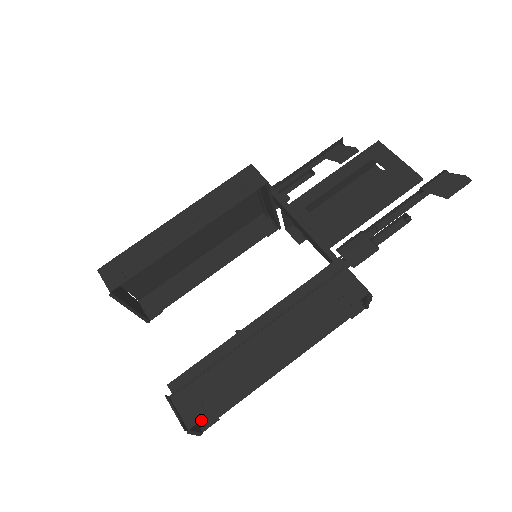
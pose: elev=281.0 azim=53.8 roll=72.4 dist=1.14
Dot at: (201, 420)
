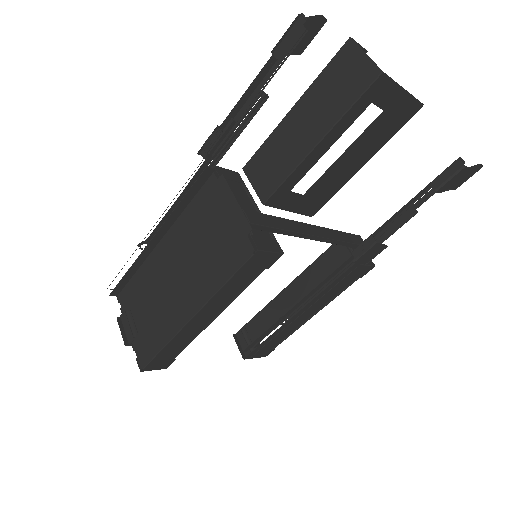
Dot at: occluded
